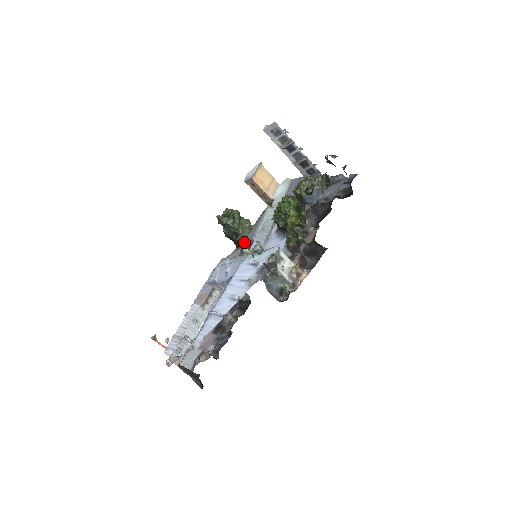
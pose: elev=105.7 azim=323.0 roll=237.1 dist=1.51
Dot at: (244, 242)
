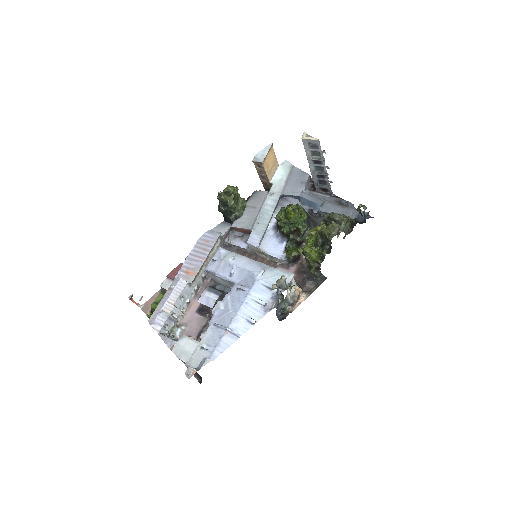
Dot at: (236, 222)
